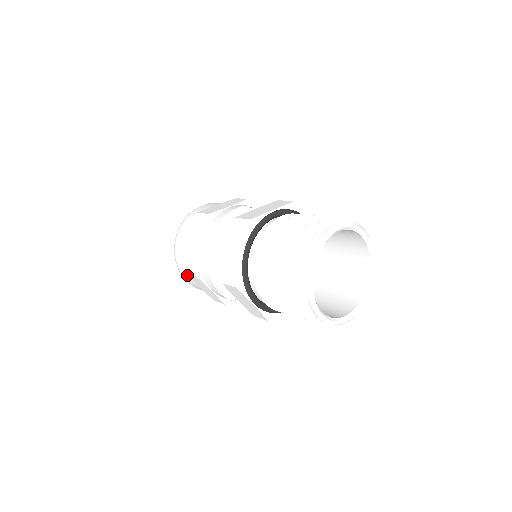
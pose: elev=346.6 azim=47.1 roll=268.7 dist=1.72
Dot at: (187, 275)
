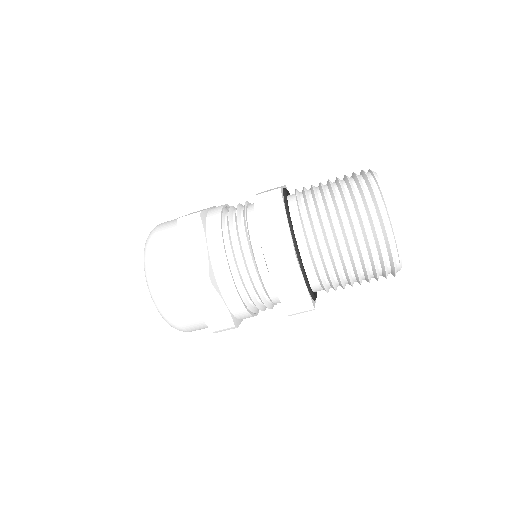
Dot at: (179, 301)
